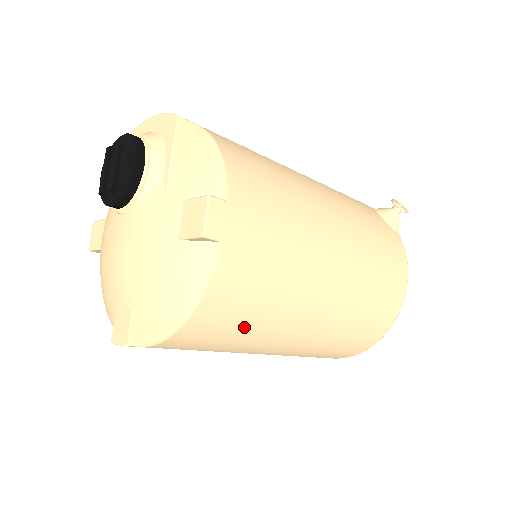
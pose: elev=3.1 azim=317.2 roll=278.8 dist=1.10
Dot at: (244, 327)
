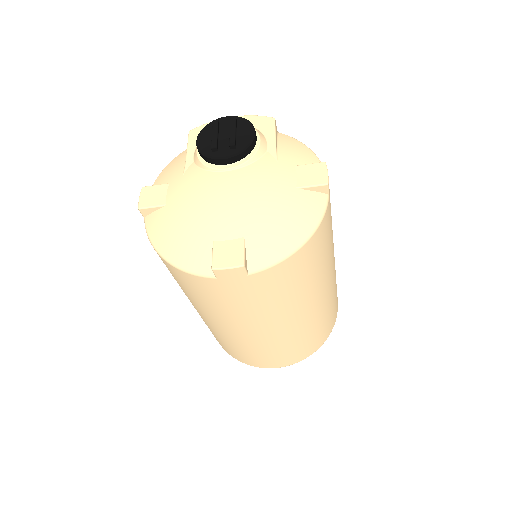
Dot at: (307, 277)
